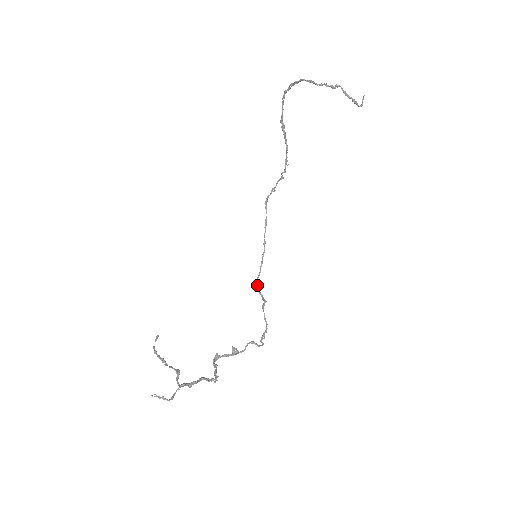
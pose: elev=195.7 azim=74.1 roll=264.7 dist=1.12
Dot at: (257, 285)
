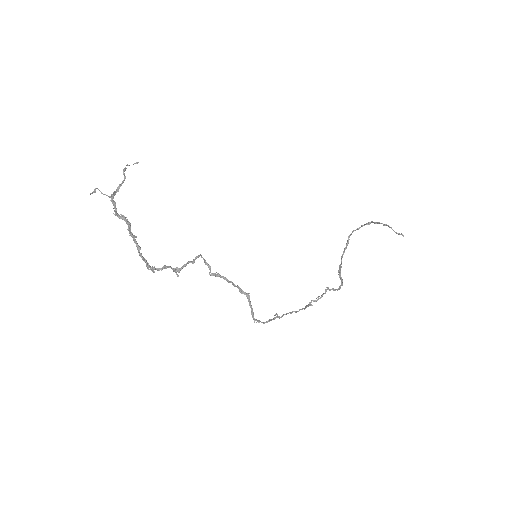
Dot at: (256, 320)
